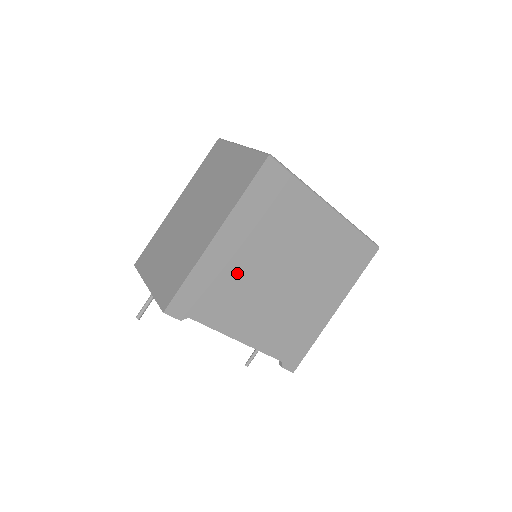
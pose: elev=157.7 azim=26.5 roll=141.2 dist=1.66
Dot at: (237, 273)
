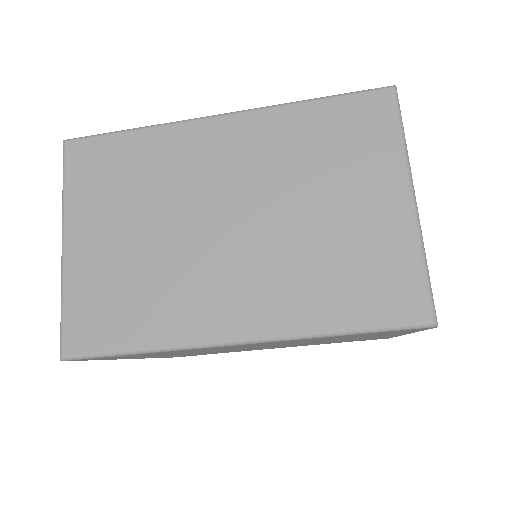
Dot at: (201, 353)
